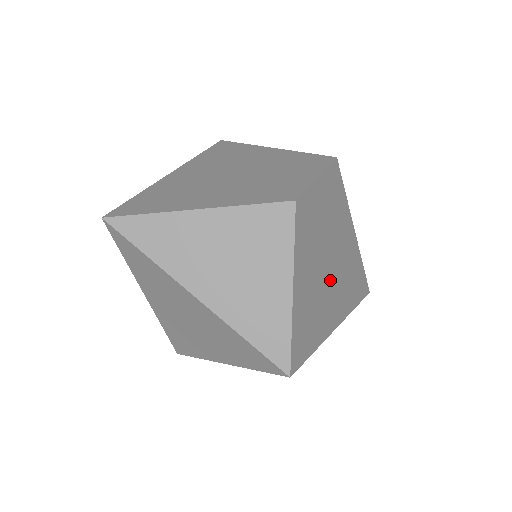
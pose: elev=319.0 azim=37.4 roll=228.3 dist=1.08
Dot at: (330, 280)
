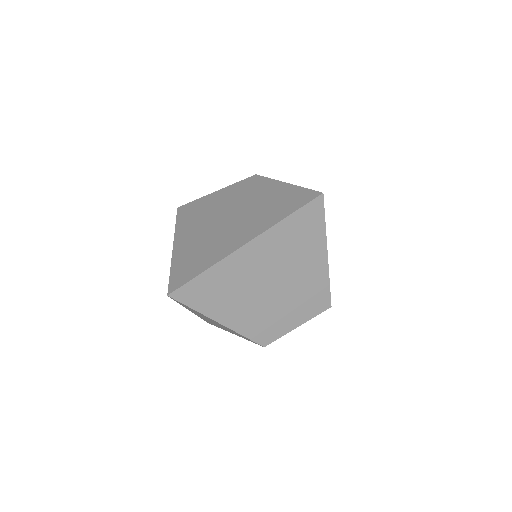
Dot at: occluded
